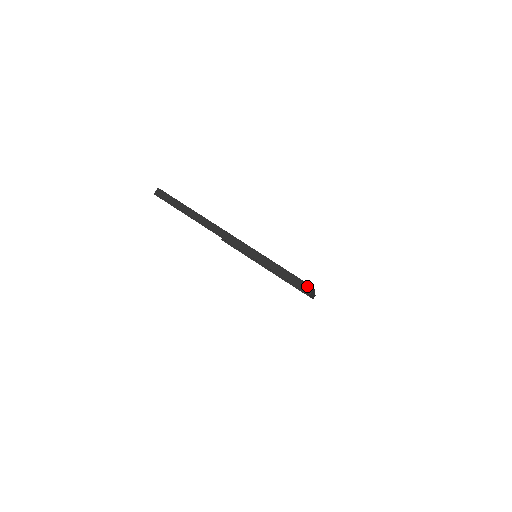
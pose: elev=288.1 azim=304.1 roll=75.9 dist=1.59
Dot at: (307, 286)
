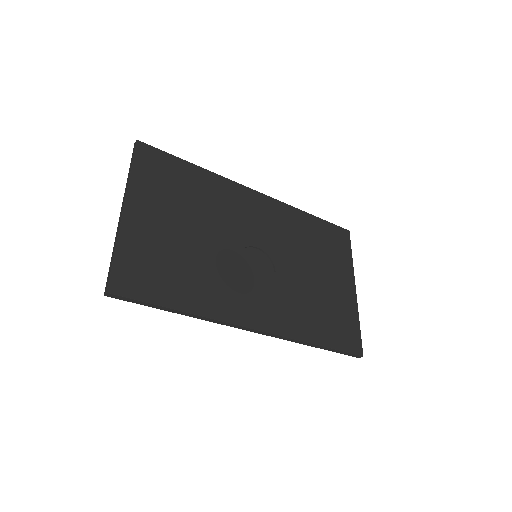
Dot at: (107, 287)
